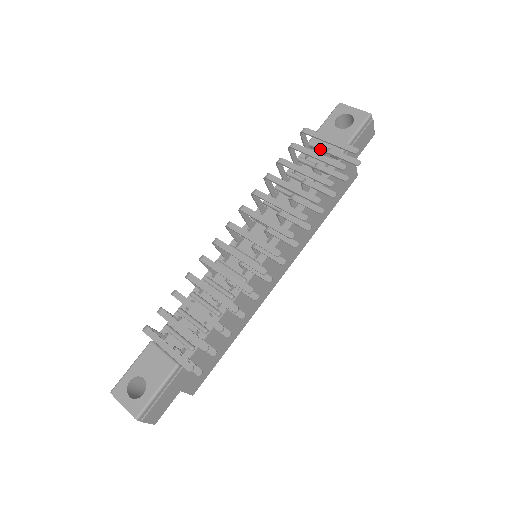
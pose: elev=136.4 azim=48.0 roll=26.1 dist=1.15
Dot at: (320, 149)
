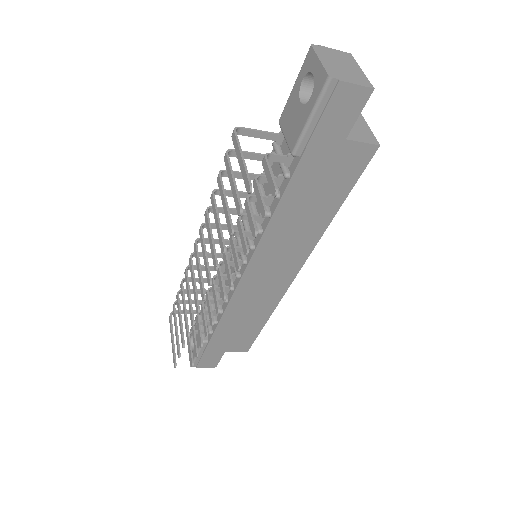
Dot at: (284, 136)
